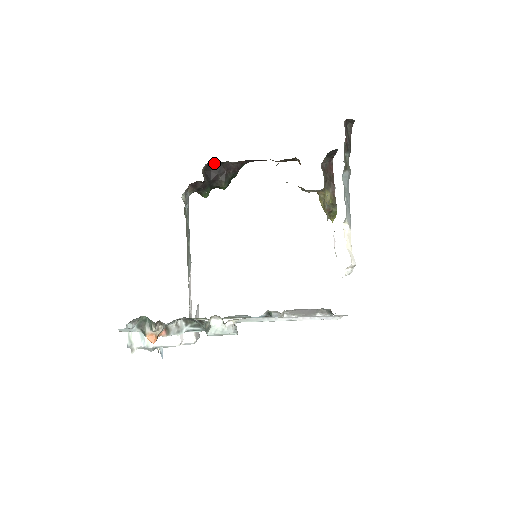
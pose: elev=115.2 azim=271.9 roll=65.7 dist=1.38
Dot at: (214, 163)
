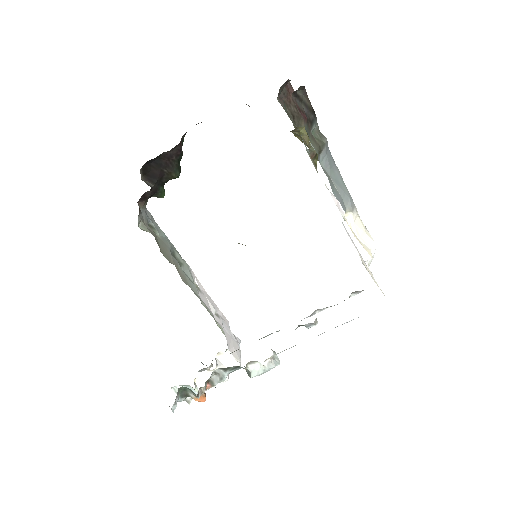
Dot at: (149, 162)
